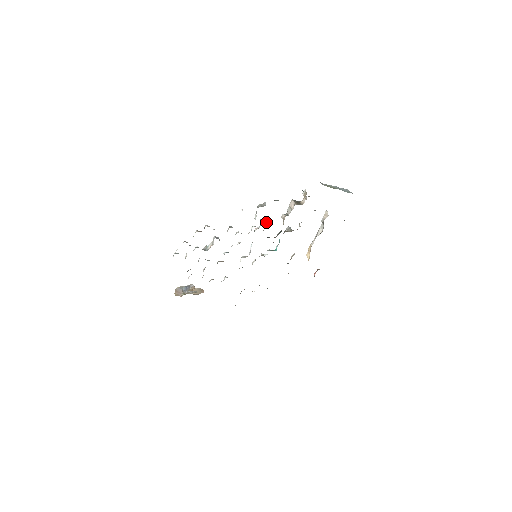
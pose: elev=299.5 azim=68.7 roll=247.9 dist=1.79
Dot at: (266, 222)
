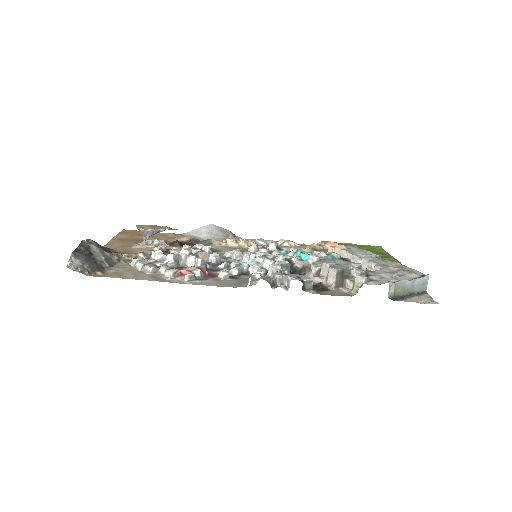
Dot at: (284, 269)
